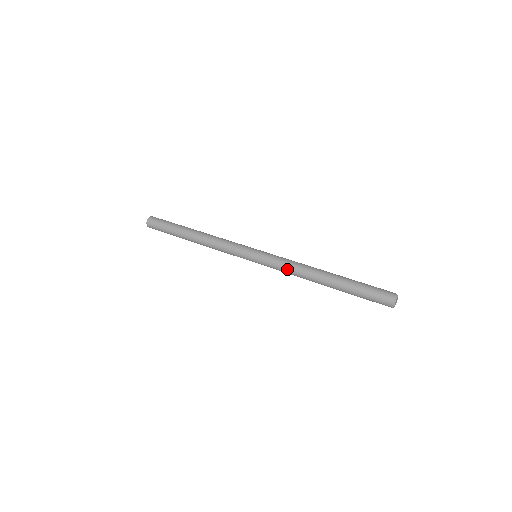
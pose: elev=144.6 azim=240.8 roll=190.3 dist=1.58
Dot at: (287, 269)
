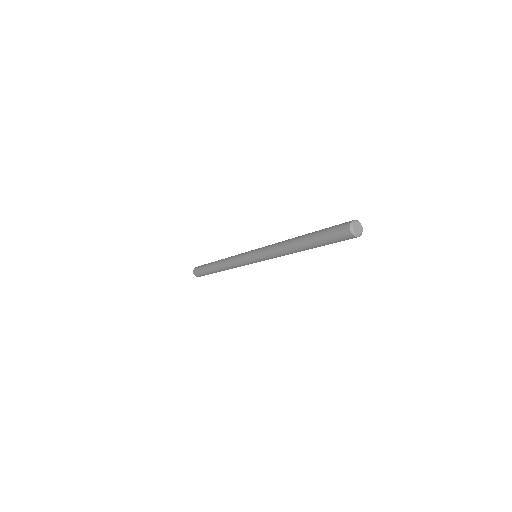
Dot at: (274, 244)
